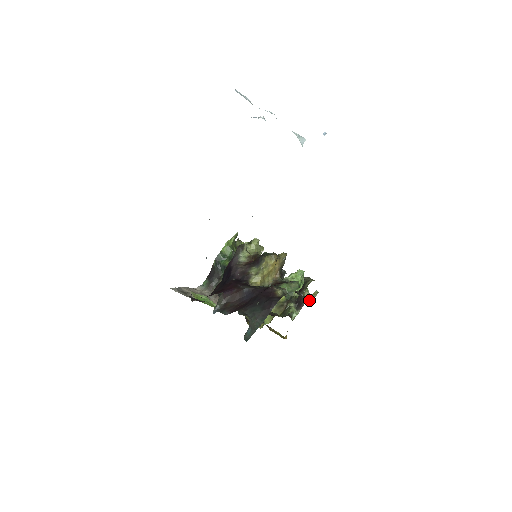
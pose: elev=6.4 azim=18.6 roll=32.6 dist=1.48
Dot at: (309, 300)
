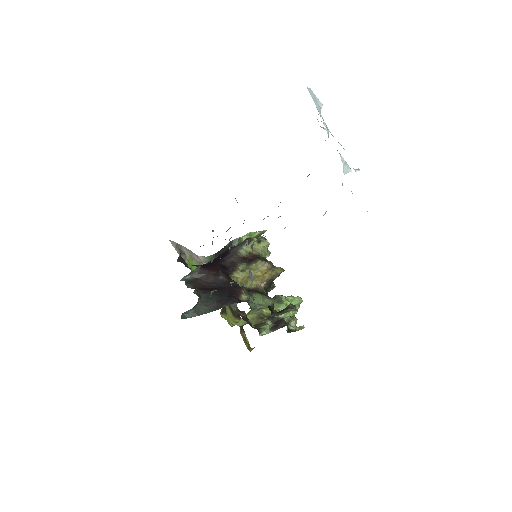
Dot at: (291, 330)
